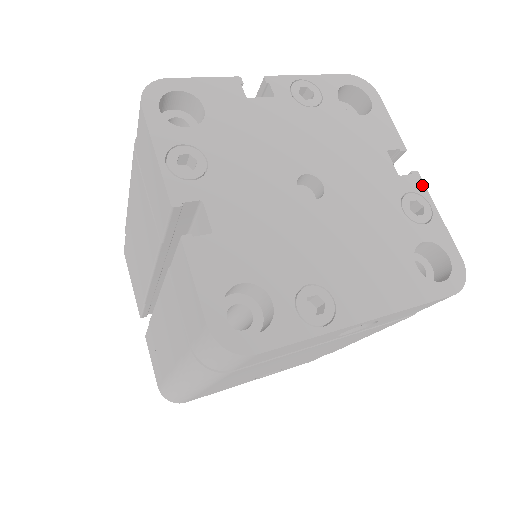
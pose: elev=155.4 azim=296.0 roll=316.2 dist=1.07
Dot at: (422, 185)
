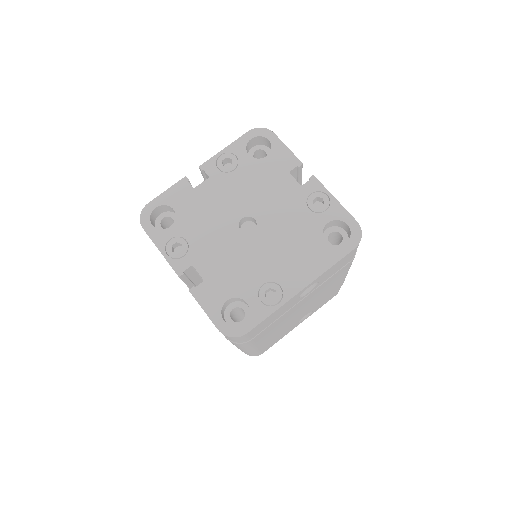
Dot at: (319, 184)
